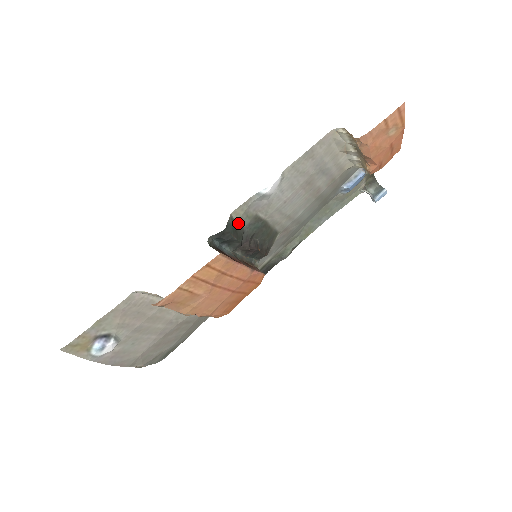
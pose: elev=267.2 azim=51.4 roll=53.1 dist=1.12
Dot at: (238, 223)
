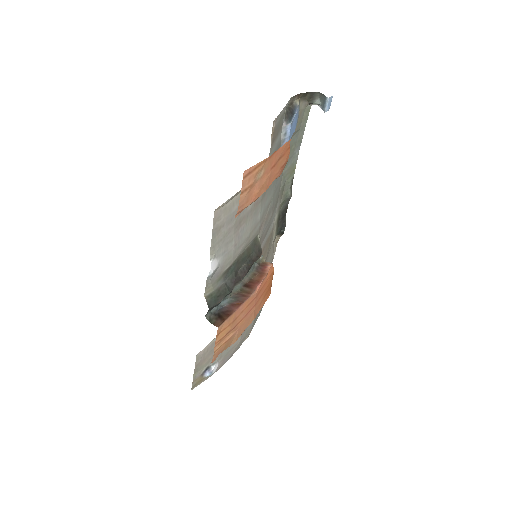
Dot at: (216, 289)
